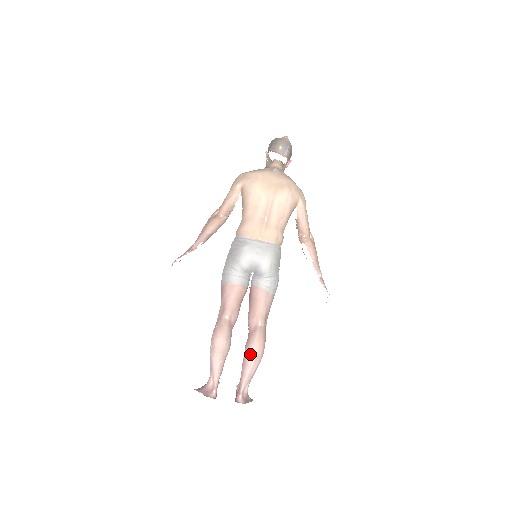
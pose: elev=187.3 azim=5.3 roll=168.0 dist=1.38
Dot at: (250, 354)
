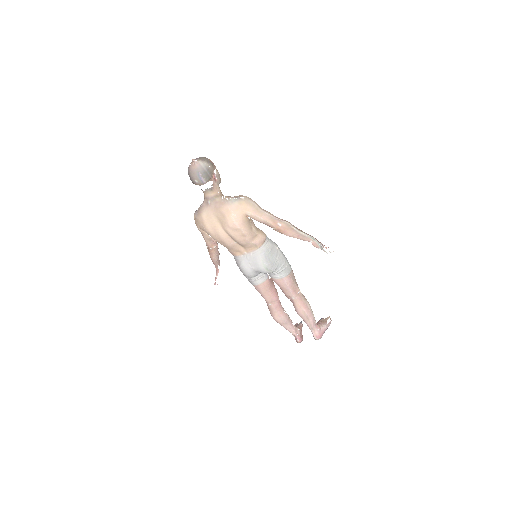
Dot at: (301, 317)
